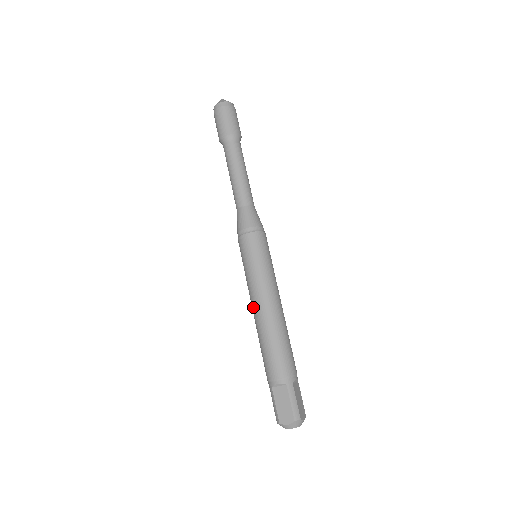
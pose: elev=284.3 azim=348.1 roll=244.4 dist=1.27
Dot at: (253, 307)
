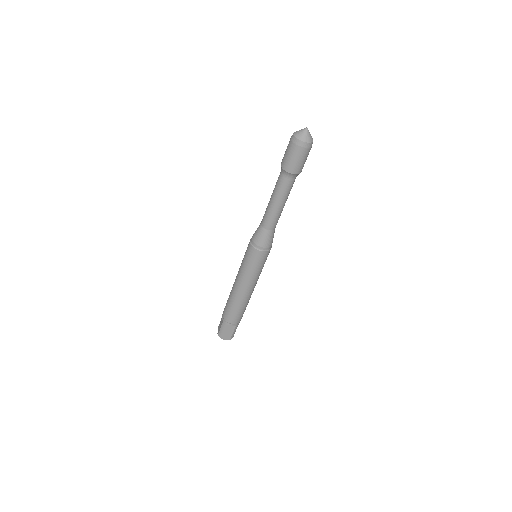
Dot at: (238, 288)
